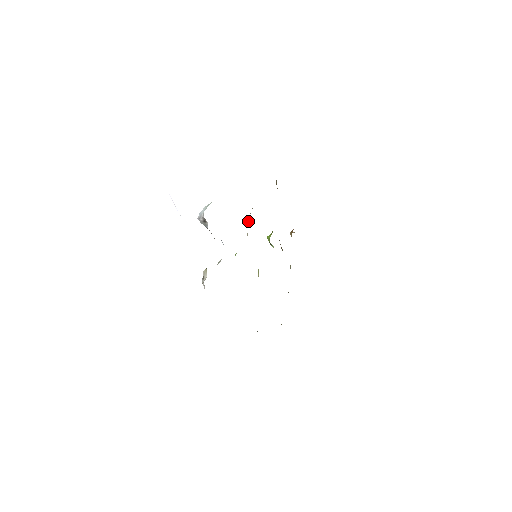
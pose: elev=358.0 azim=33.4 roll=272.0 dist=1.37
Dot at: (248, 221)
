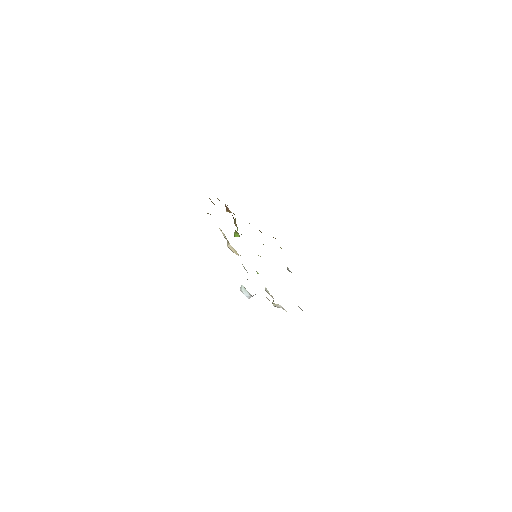
Dot at: (237, 253)
